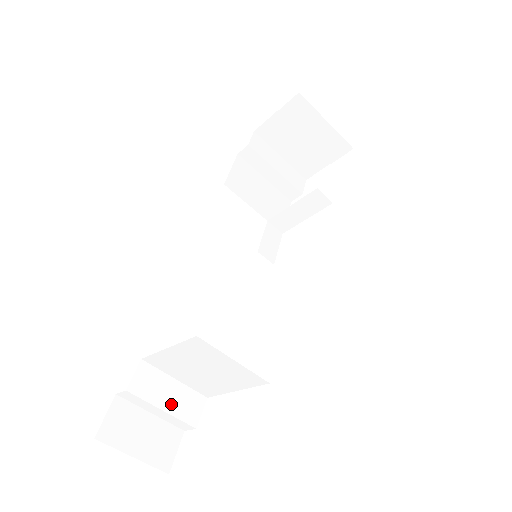
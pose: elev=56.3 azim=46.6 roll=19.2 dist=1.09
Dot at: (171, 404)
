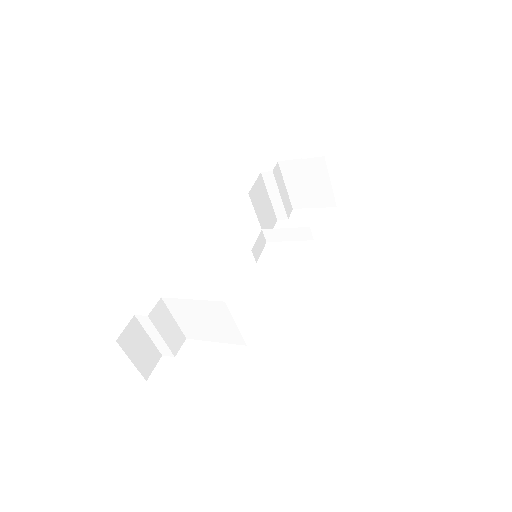
Dot at: (167, 335)
